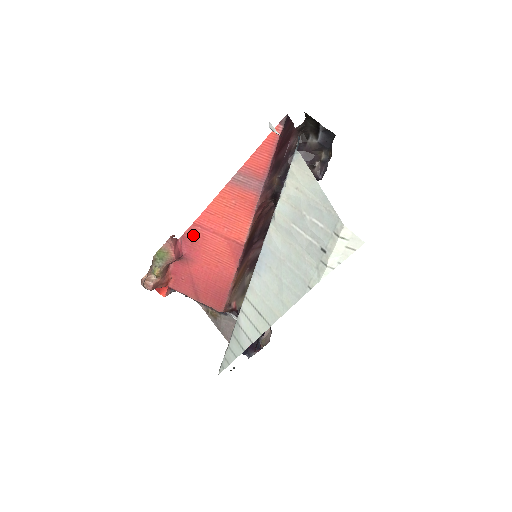
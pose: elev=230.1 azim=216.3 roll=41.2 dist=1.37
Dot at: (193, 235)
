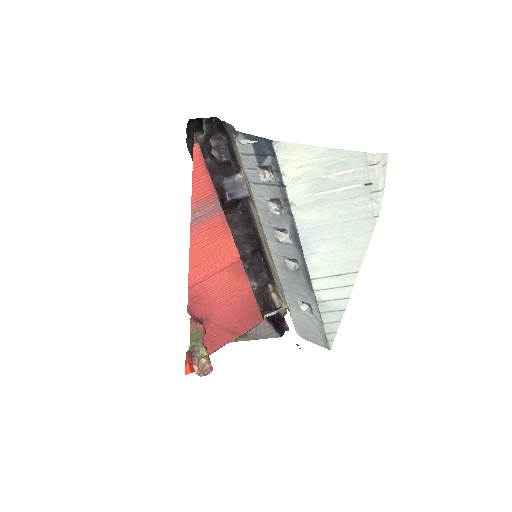
Dot at: (196, 297)
